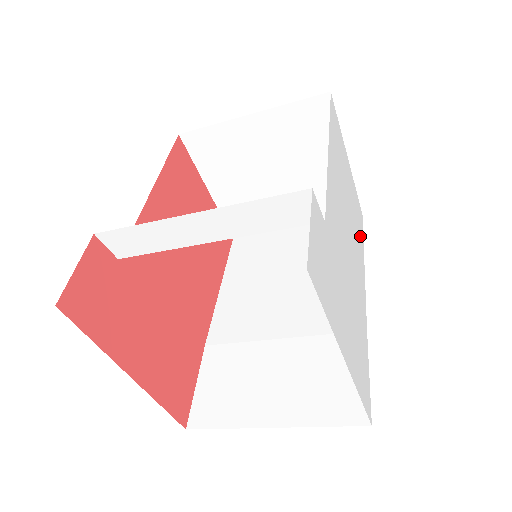
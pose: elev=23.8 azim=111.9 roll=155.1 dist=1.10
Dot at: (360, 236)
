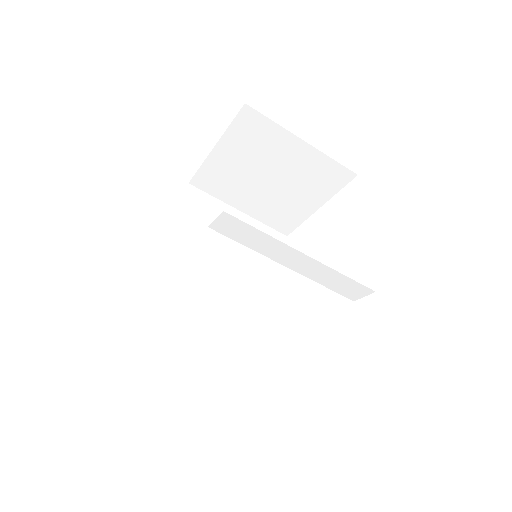
Dot at: occluded
